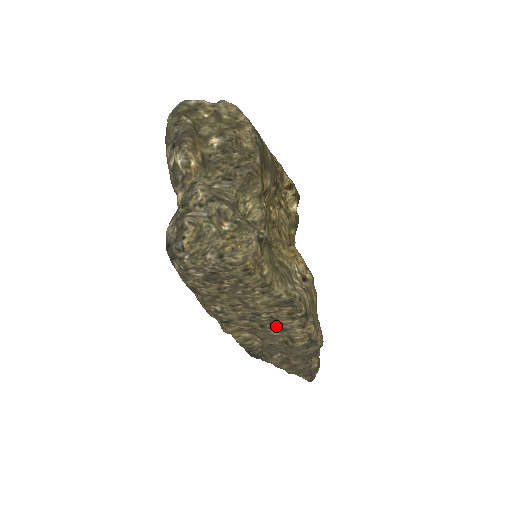
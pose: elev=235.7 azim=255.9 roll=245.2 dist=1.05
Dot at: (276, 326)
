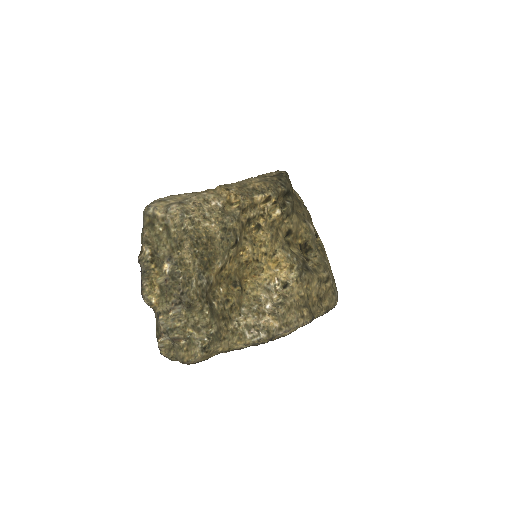
Dot at: occluded
